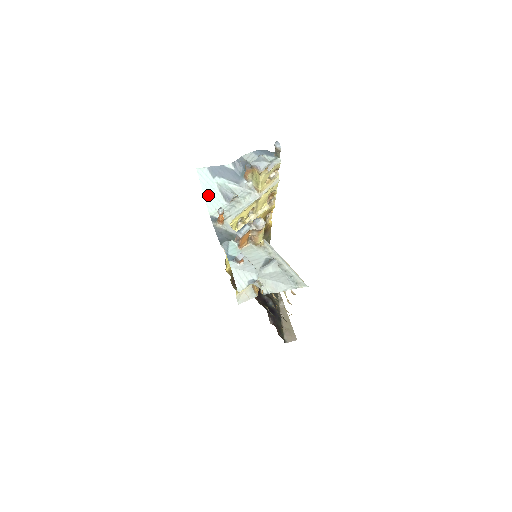
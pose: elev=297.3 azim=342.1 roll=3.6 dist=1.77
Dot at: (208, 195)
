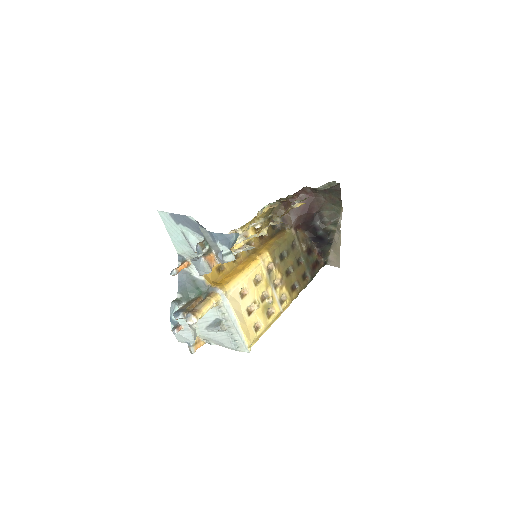
Dot at: (174, 237)
